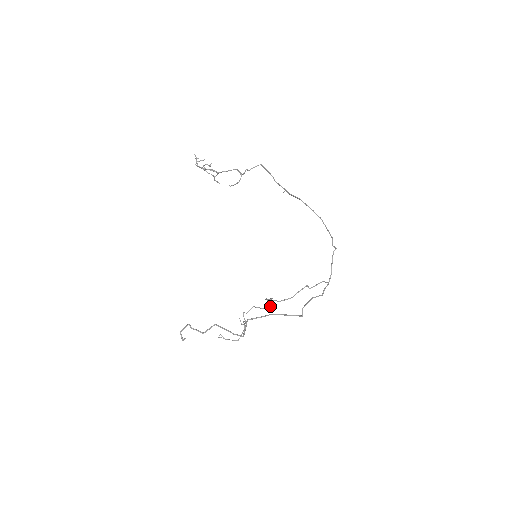
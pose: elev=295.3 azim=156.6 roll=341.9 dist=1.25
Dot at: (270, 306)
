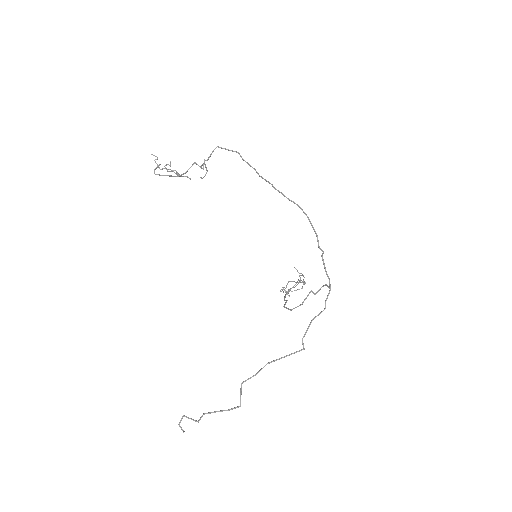
Dot at: (302, 282)
